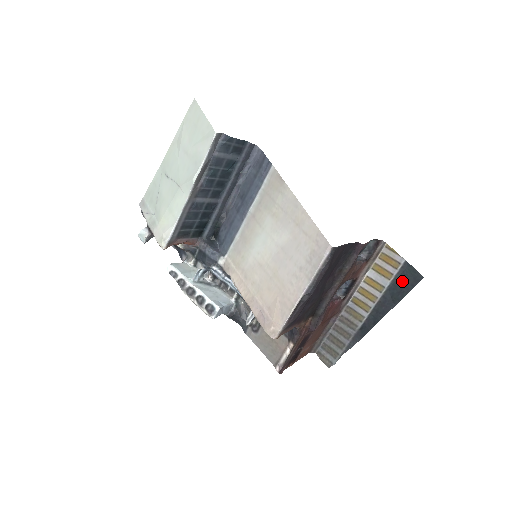
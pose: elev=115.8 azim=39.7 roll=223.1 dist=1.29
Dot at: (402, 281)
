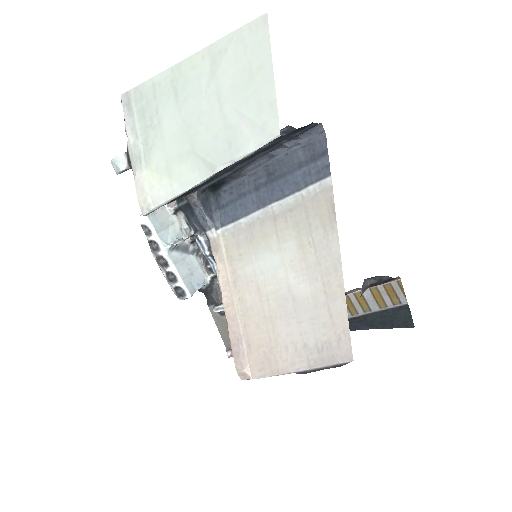
Dot at: (392, 316)
